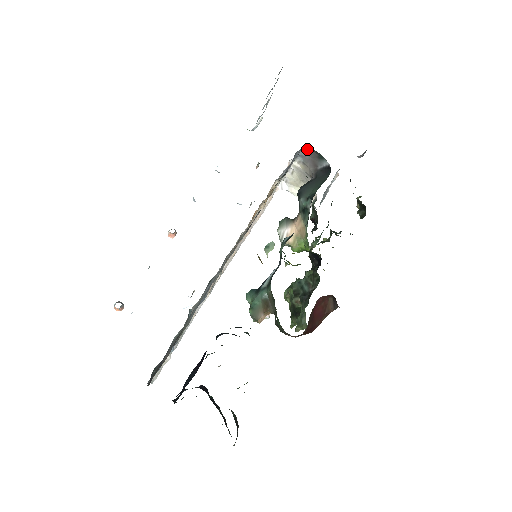
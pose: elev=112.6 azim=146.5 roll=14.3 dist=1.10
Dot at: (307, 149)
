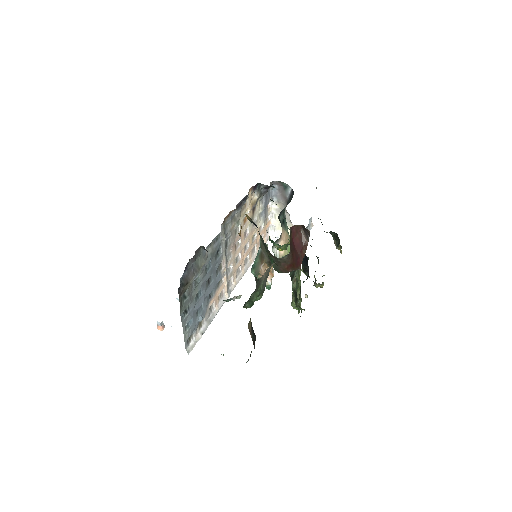
Dot at: (276, 187)
